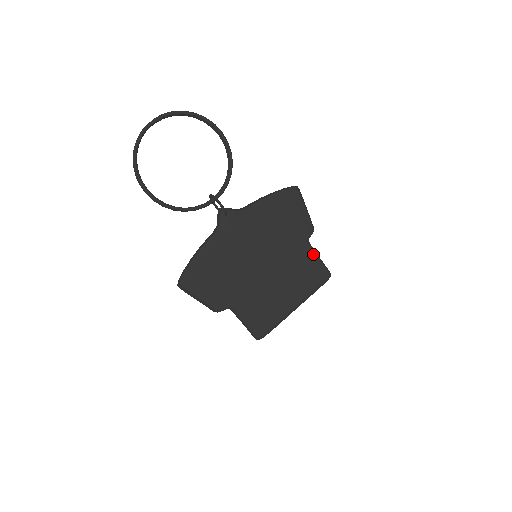
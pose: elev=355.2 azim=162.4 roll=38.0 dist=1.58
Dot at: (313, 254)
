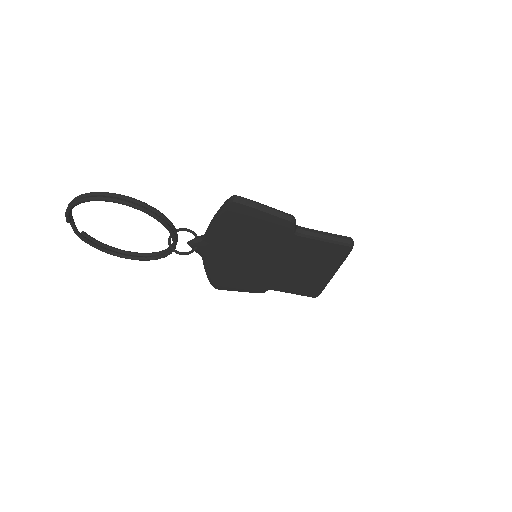
Dot at: (312, 240)
